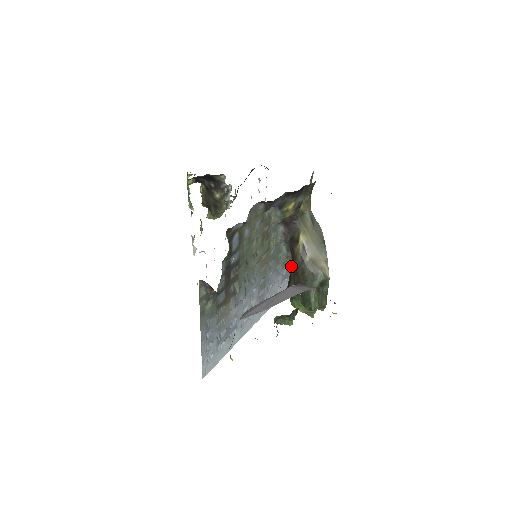
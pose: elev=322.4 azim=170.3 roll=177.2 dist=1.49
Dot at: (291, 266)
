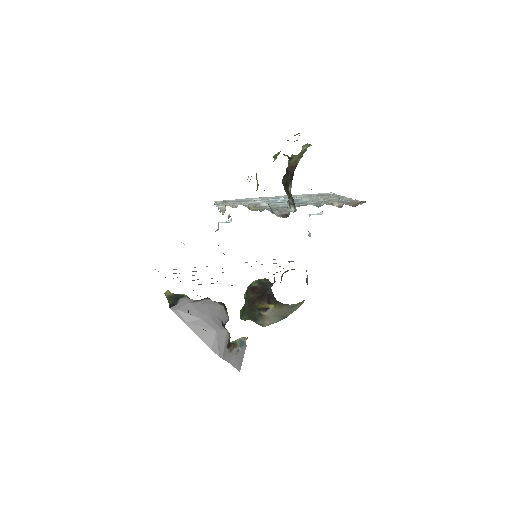
Dot at: occluded
